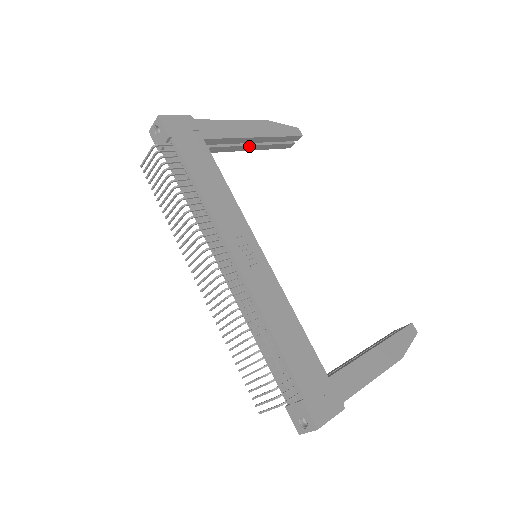
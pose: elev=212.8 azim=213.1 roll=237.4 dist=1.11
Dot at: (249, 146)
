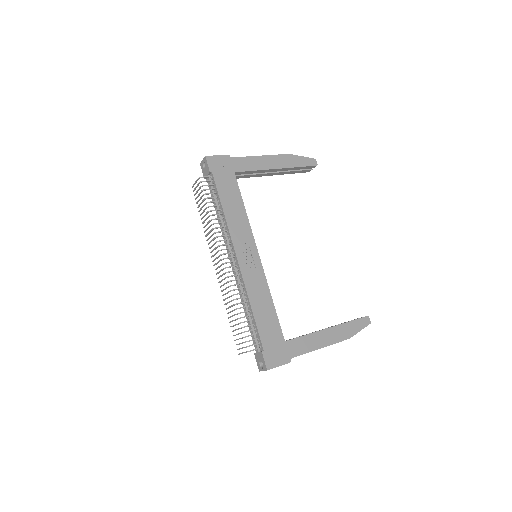
Dot at: (272, 173)
